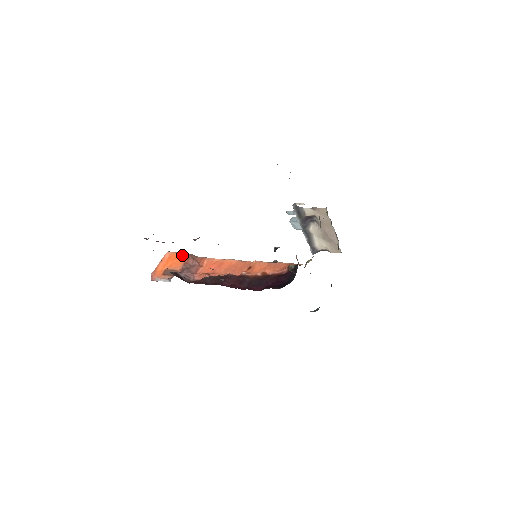
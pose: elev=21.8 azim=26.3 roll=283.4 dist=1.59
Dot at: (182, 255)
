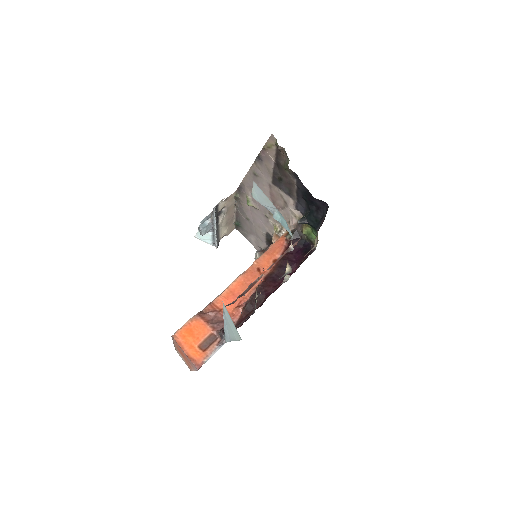
Dot at: (192, 322)
